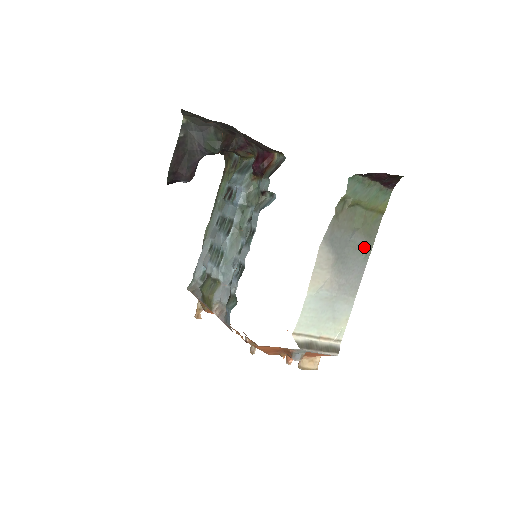
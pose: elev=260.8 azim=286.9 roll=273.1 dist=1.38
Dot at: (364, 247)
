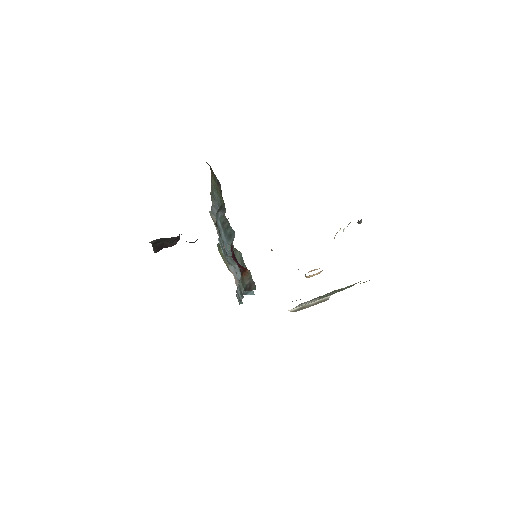
Dot at: occluded
